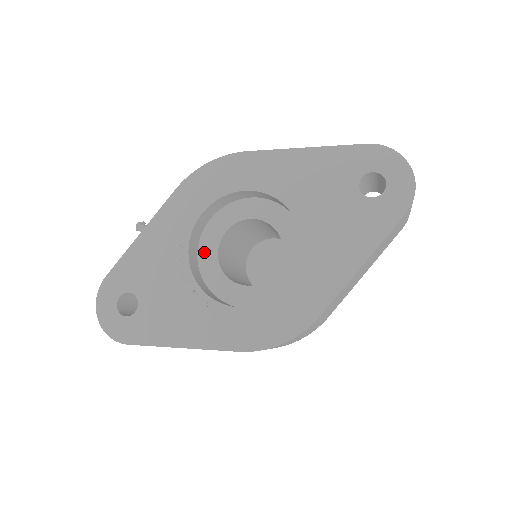
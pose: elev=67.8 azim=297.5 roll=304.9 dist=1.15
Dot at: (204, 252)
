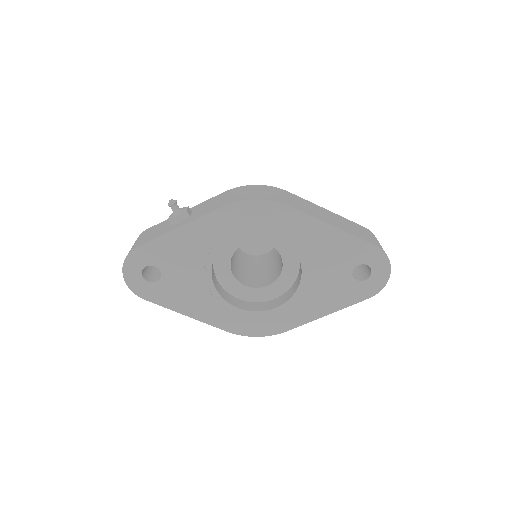
Dot at: (222, 251)
